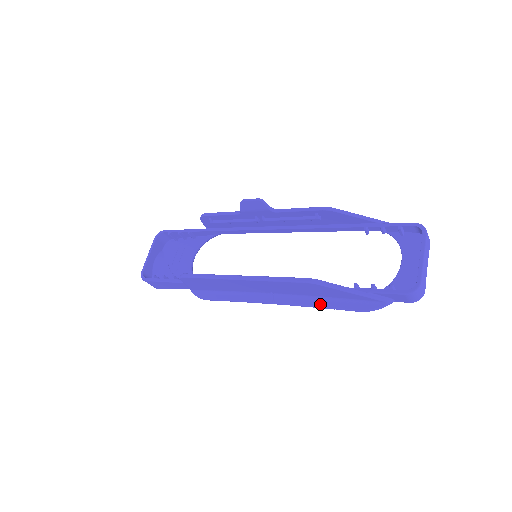
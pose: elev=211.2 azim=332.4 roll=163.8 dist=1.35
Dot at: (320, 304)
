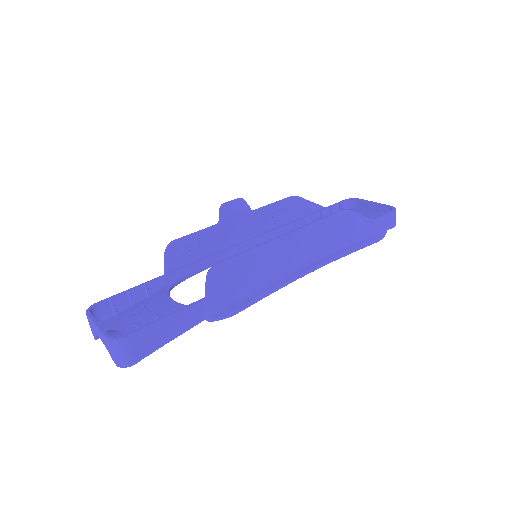
Dot at: (350, 248)
